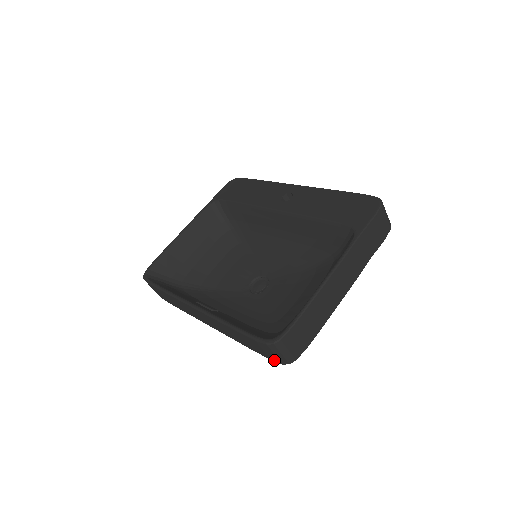
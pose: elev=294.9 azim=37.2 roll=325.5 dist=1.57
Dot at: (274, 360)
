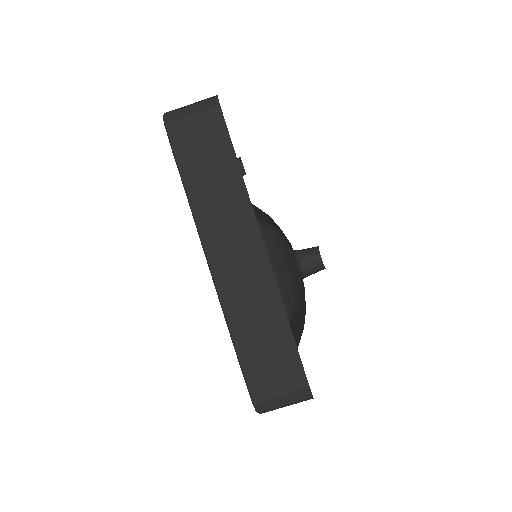
Dot at: occluded
